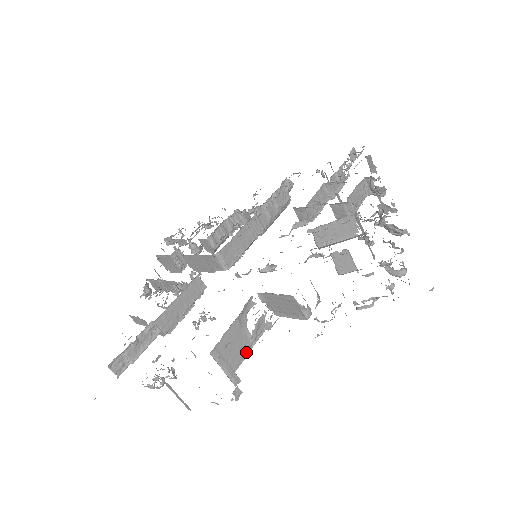
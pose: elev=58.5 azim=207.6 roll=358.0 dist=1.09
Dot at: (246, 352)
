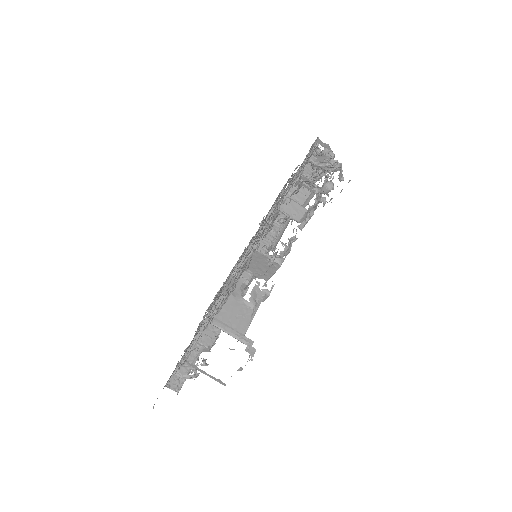
Dot at: (250, 317)
